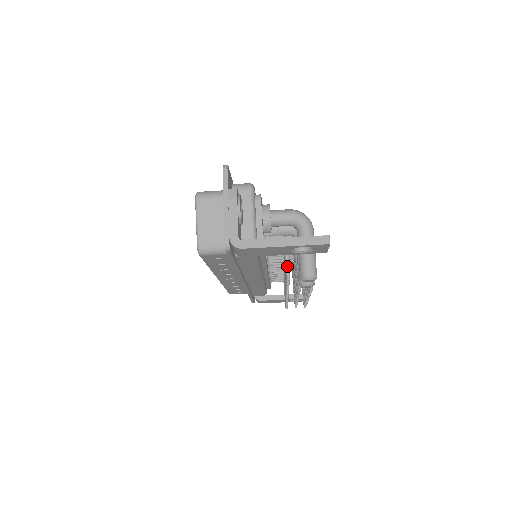
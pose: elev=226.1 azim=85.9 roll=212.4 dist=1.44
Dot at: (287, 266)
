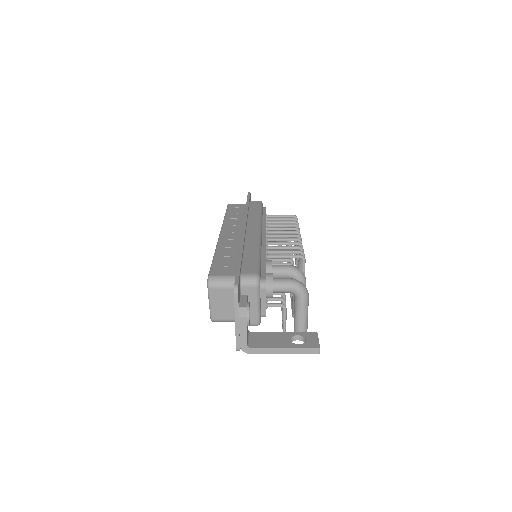
Dot at: (284, 328)
